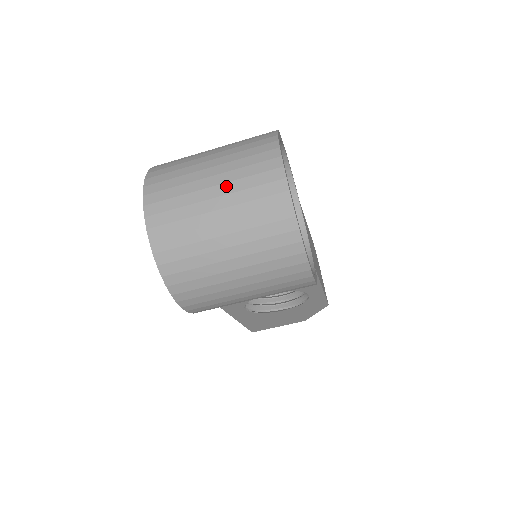
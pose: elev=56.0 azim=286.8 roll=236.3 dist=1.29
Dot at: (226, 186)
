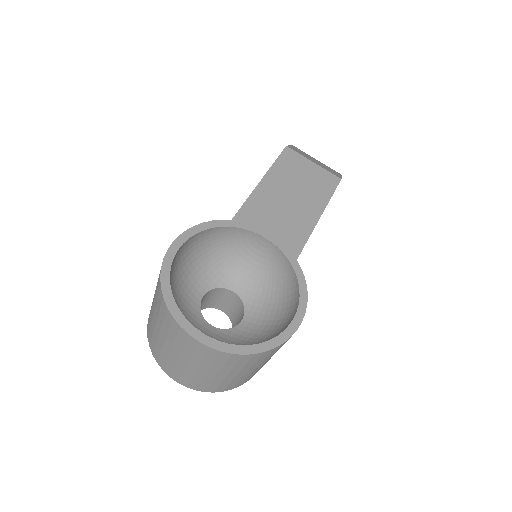
Dot at: (192, 362)
